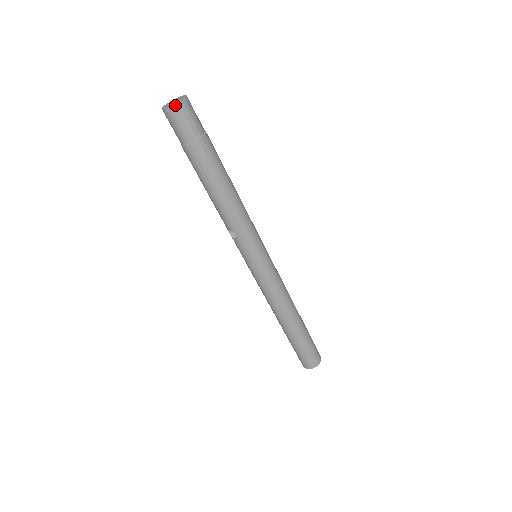
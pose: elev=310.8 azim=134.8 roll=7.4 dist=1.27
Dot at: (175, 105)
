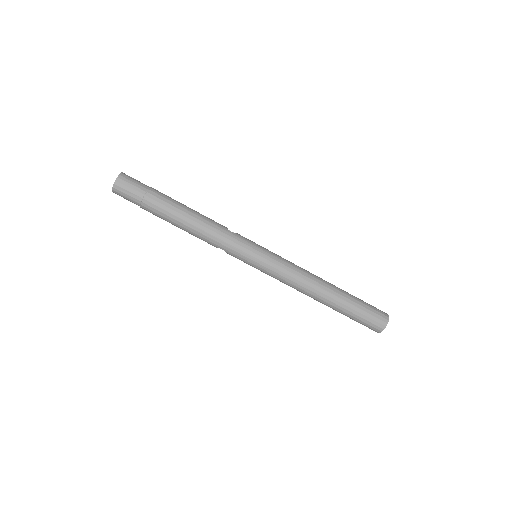
Dot at: (113, 186)
